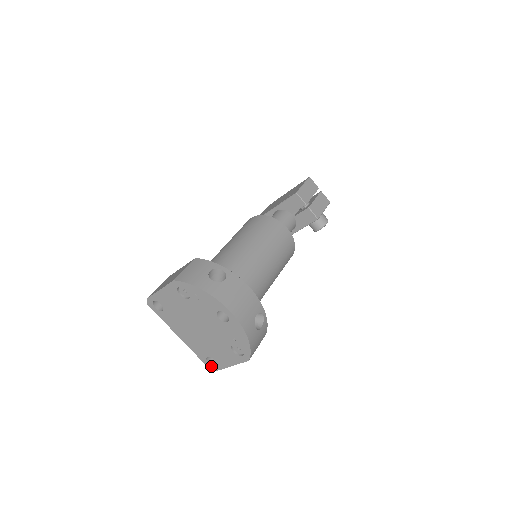
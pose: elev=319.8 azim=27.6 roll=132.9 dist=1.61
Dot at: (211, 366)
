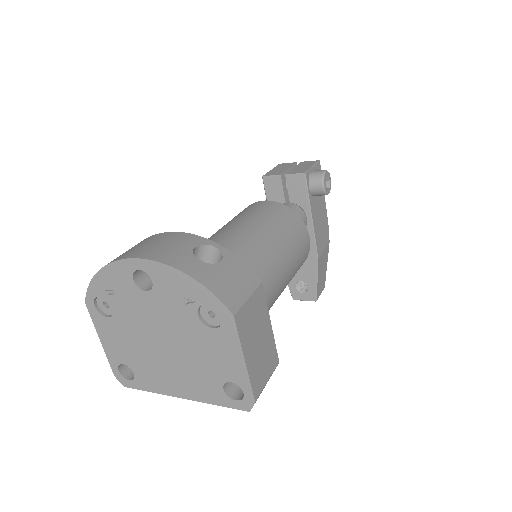
Dot at: (244, 402)
